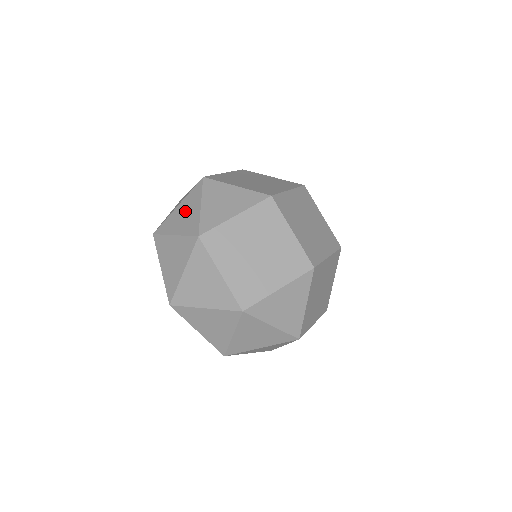
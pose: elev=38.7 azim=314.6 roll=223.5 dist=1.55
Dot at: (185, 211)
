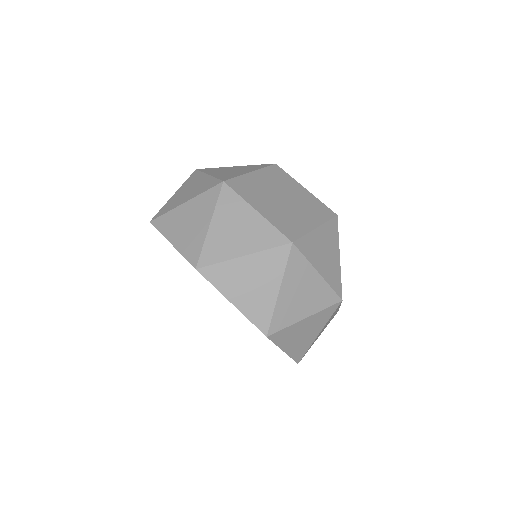
Dot at: occluded
